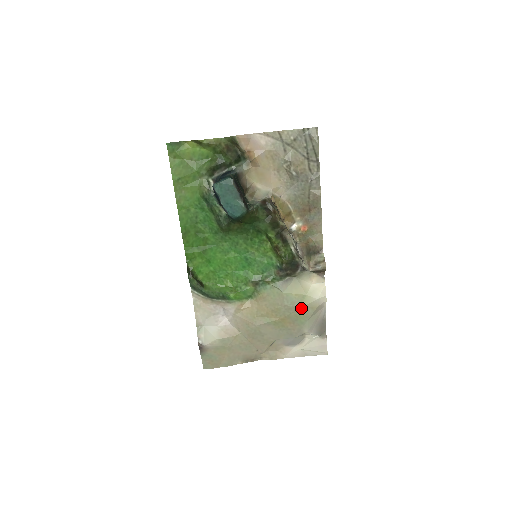
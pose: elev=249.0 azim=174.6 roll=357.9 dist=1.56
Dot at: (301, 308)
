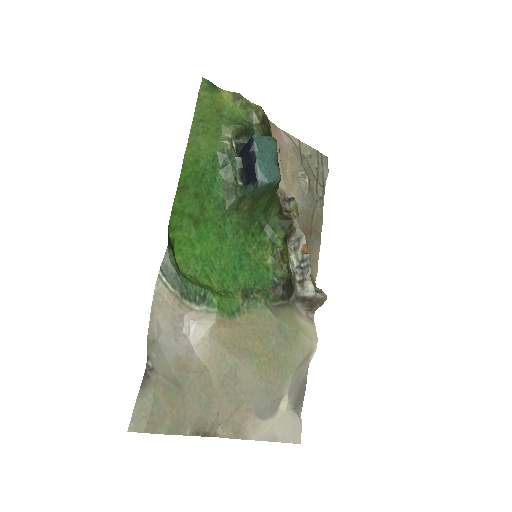
Dot at: (293, 347)
